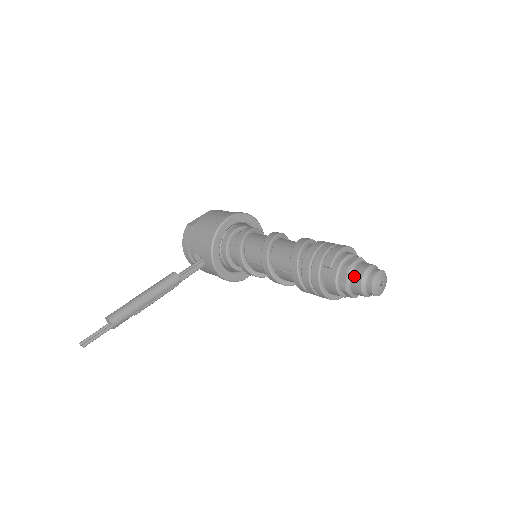
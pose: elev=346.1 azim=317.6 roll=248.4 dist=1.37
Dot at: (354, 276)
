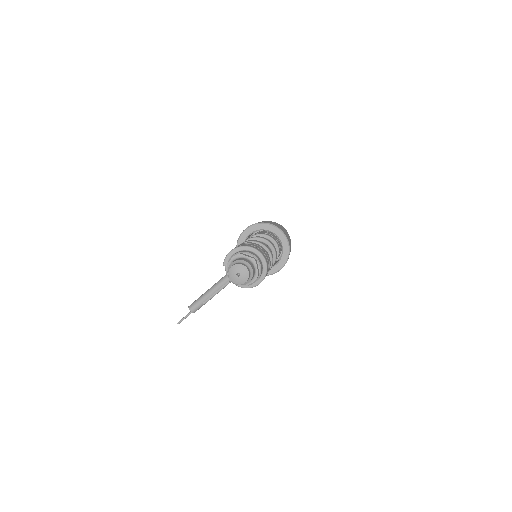
Dot at: occluded
